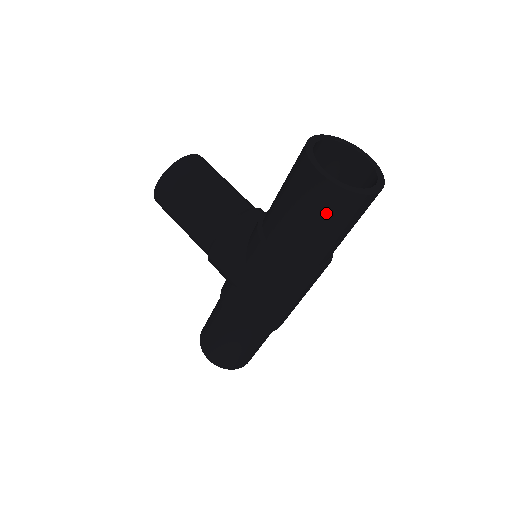
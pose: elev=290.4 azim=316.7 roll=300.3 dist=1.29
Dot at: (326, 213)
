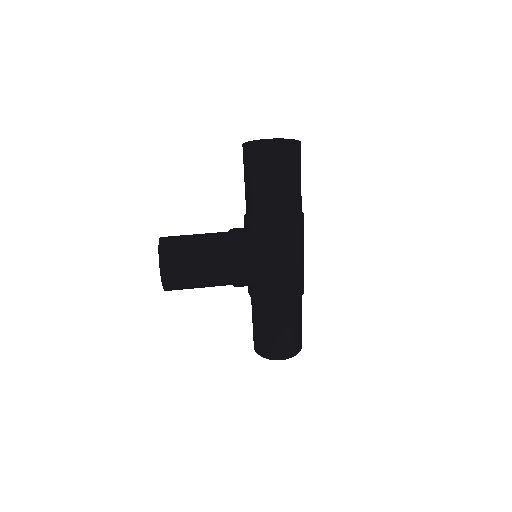
Dot at: (291, 170)
